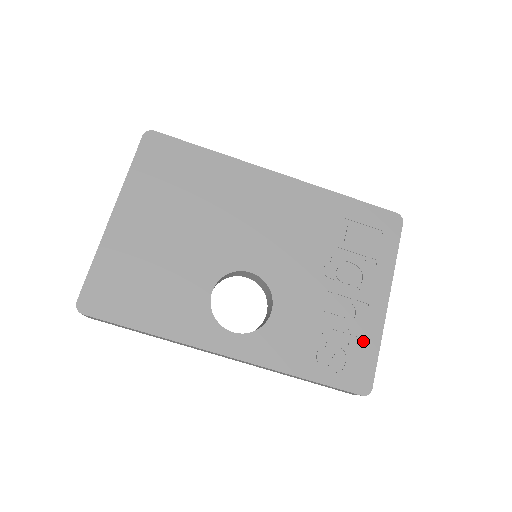
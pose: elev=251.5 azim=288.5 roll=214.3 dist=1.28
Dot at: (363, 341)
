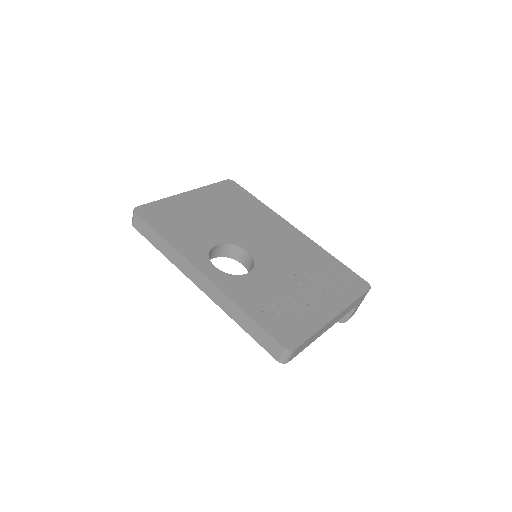
Dot at: (304, 322)
